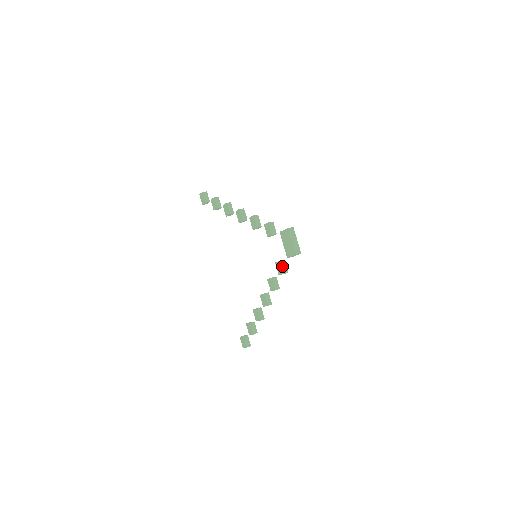
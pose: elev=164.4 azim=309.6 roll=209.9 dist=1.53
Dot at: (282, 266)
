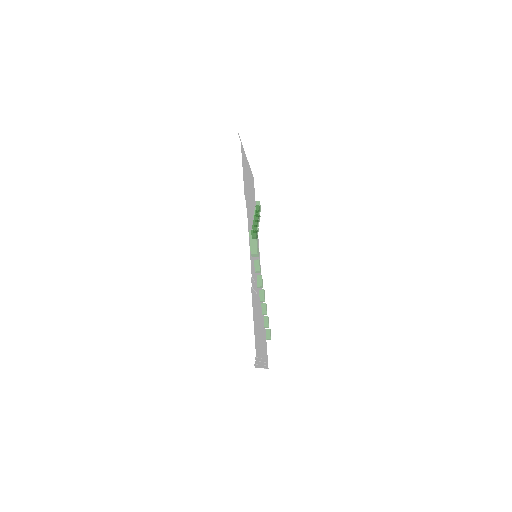
Dot at: (255, 265)
